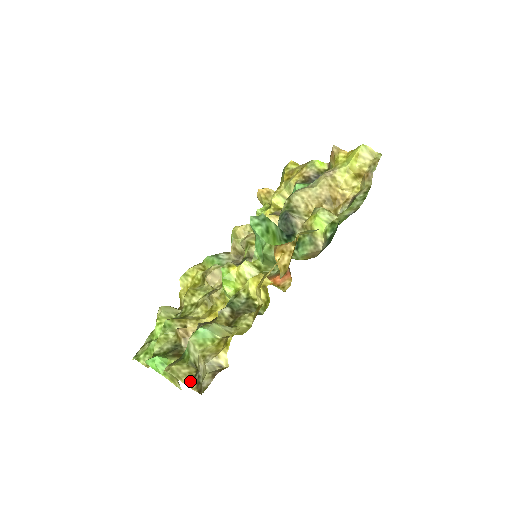
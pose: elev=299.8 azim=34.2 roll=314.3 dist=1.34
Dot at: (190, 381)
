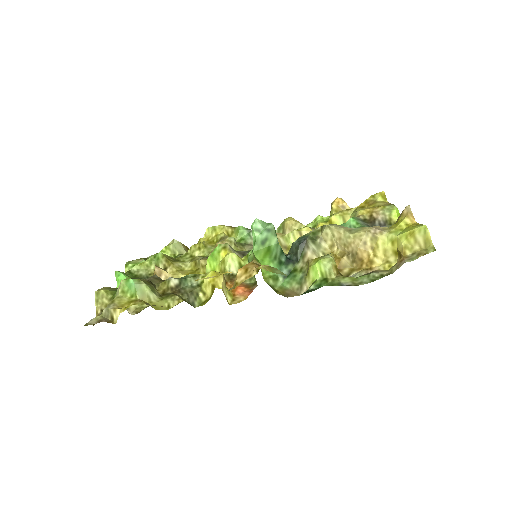
Dot at: (100, 311)
